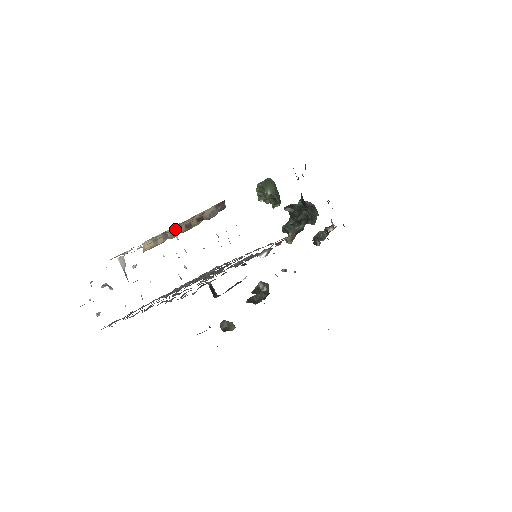
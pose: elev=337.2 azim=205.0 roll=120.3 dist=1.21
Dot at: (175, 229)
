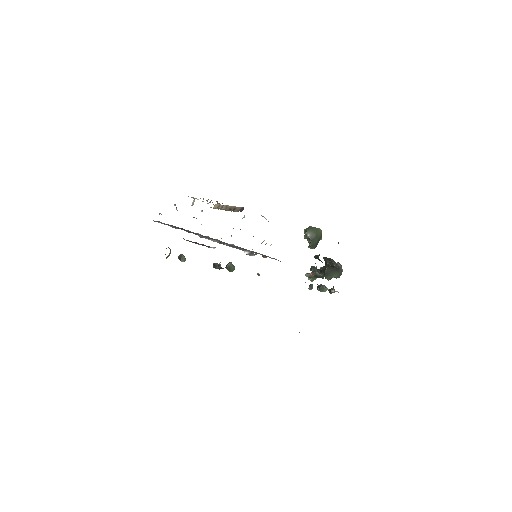
Dot at: (227, 207)
